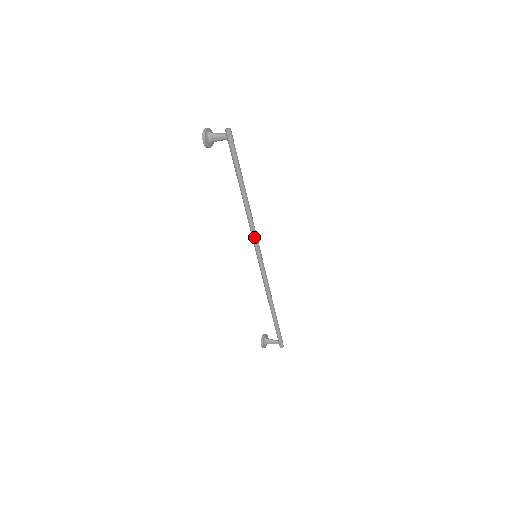
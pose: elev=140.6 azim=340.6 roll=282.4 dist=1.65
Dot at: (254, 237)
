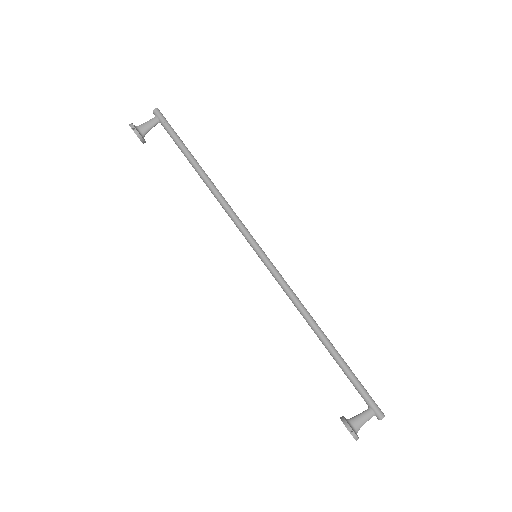
Dot at: (240, 224)
